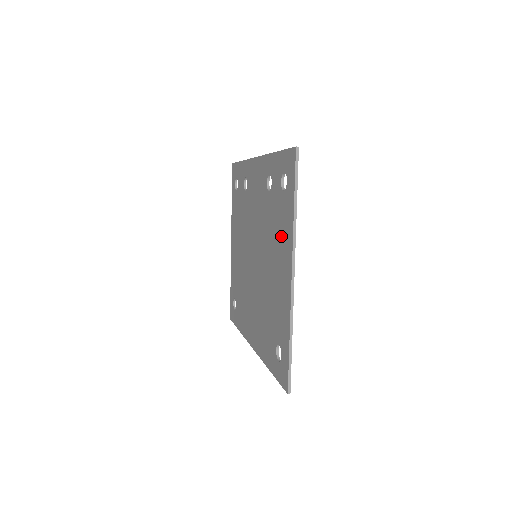
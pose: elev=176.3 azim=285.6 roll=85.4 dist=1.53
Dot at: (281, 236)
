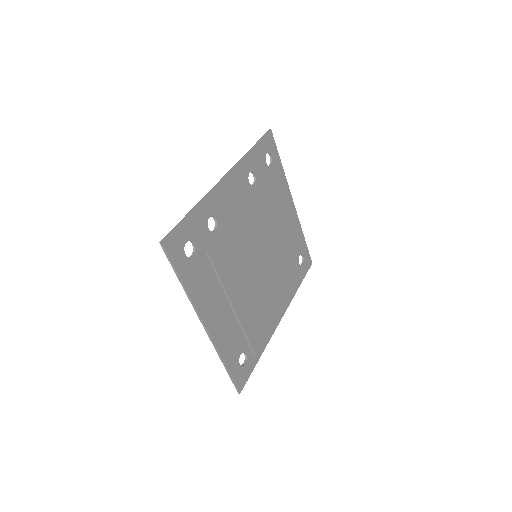
Dot at: (207, 286)
